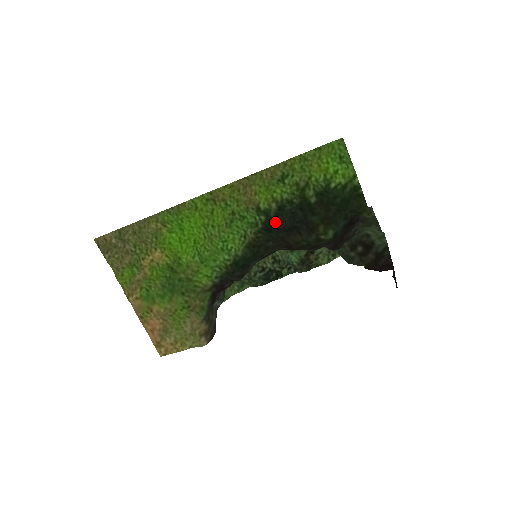
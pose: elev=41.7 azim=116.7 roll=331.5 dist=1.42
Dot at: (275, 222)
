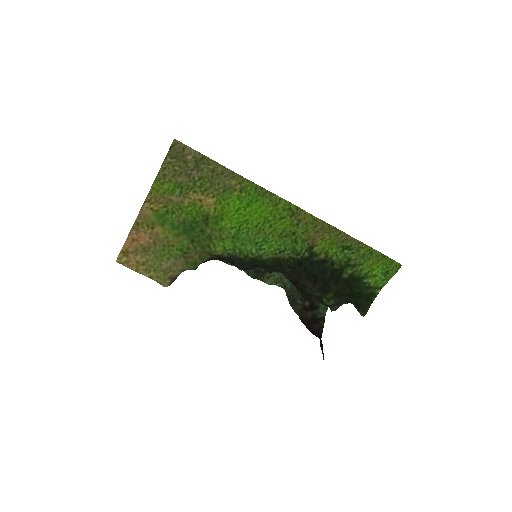
Dot at: (310, 264)
